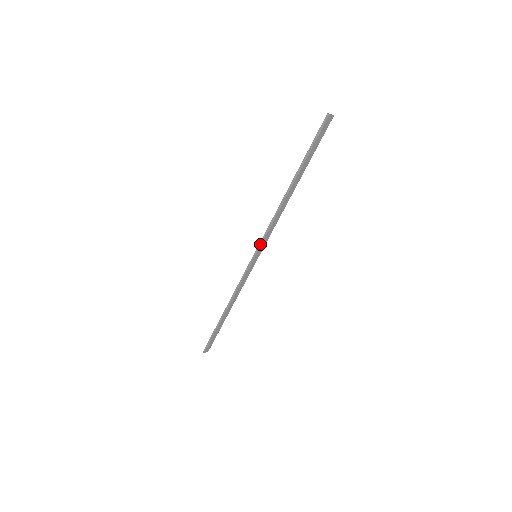
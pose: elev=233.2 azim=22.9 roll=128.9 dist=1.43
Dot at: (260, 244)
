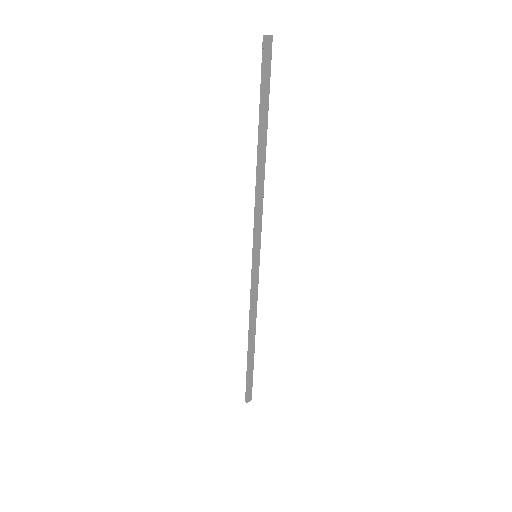
Dot at: (254, 238)
